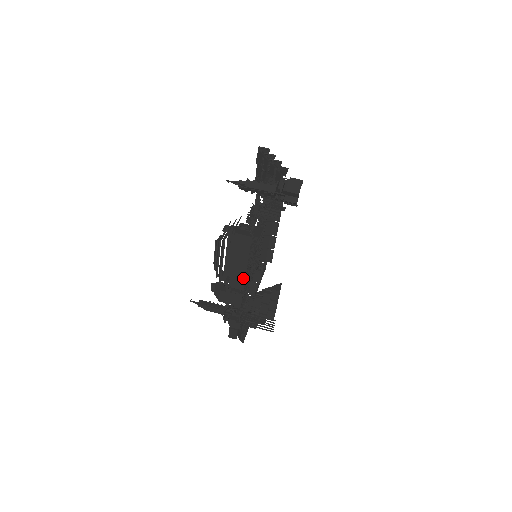
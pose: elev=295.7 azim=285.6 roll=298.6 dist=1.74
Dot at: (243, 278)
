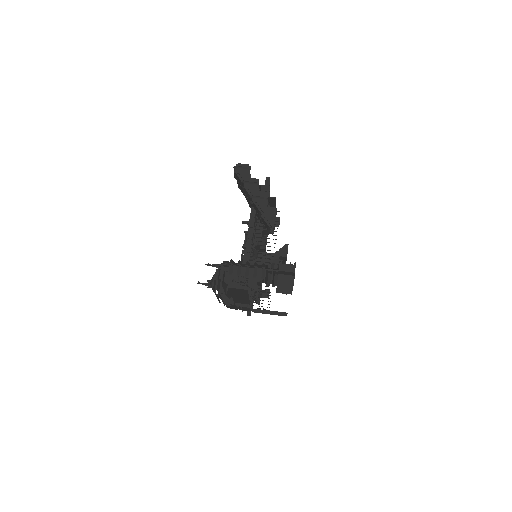
Dot at: (247, 301)
